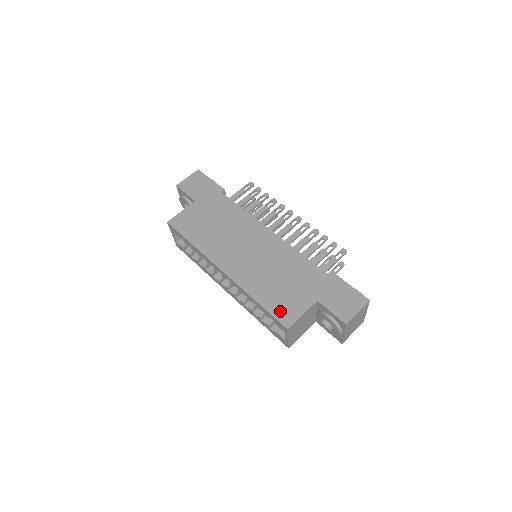
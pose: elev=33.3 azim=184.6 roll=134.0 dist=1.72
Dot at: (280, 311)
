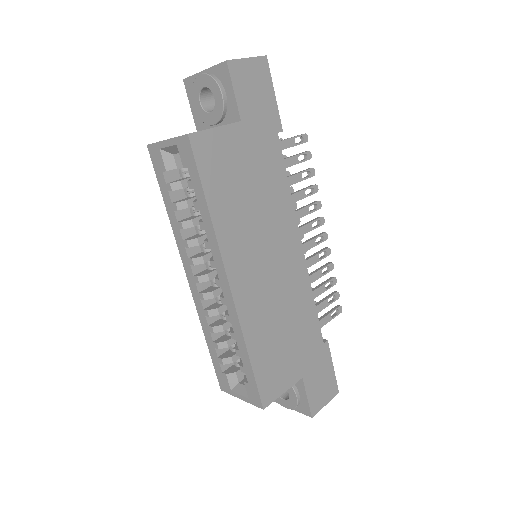
Dot at: (266, 380)
